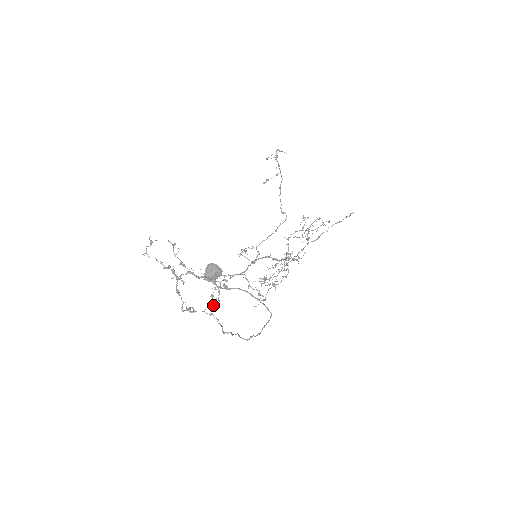
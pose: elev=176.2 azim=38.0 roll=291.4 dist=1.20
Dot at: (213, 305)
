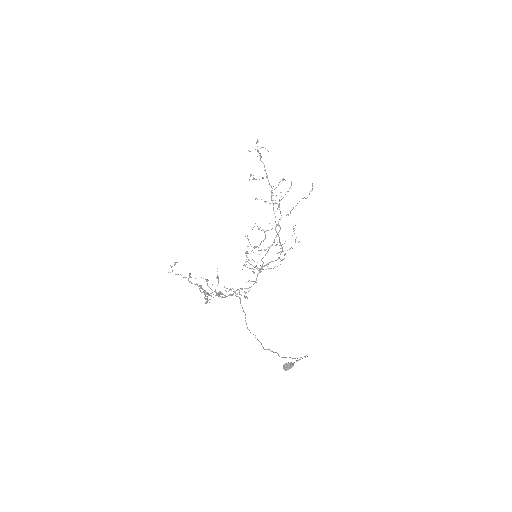
Dot at: occluded
